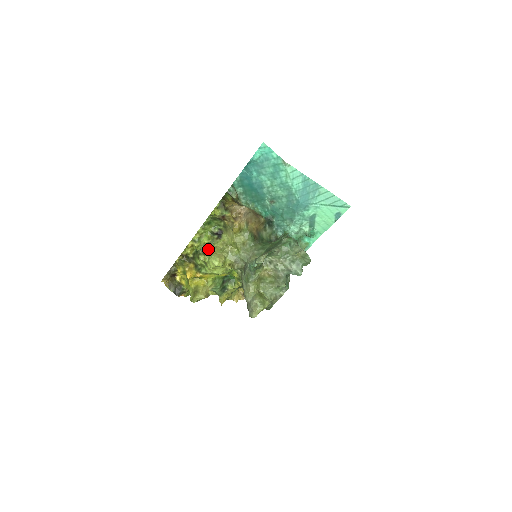
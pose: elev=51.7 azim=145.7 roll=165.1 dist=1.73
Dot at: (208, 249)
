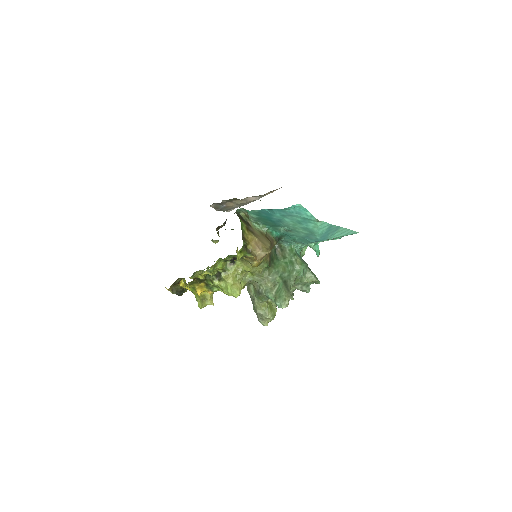
Dot at: (223, 276)
